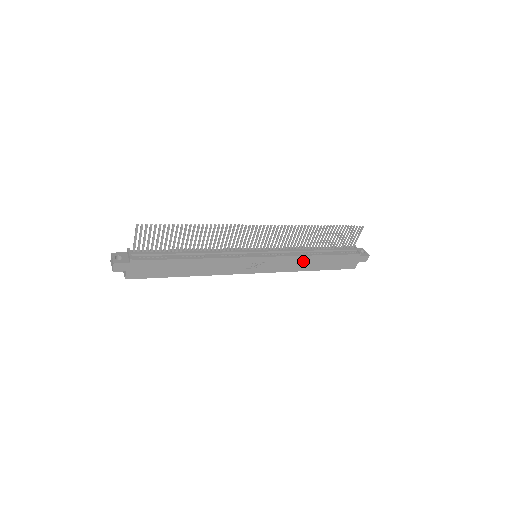
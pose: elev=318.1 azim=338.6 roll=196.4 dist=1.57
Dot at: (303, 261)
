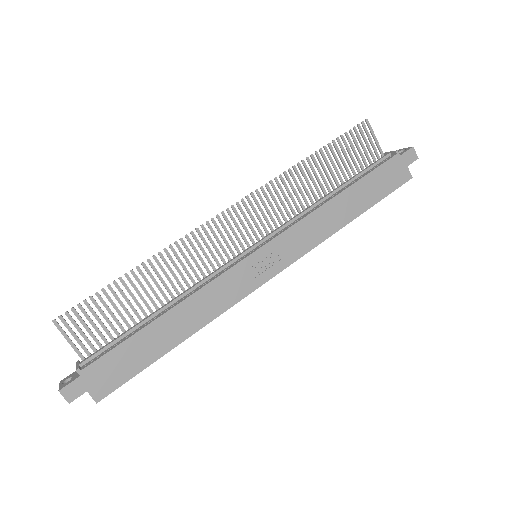
Dot at: (324, 216)
